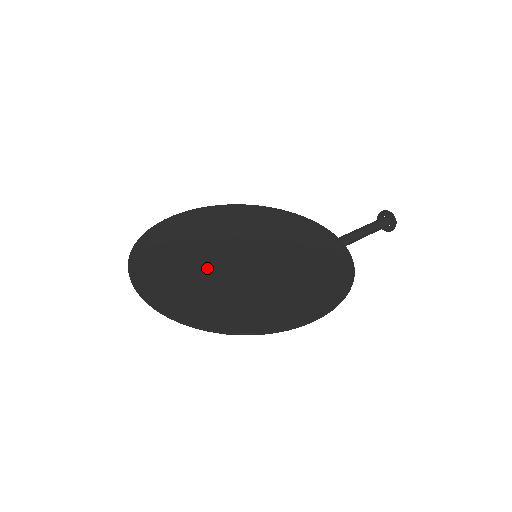
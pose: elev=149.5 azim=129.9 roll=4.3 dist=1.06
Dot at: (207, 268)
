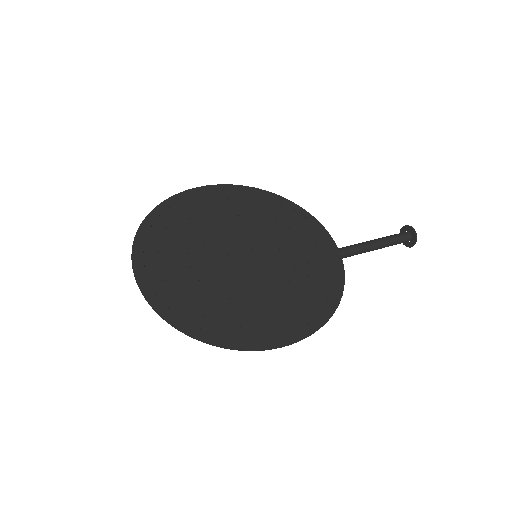
Dot at: (204, 261)
